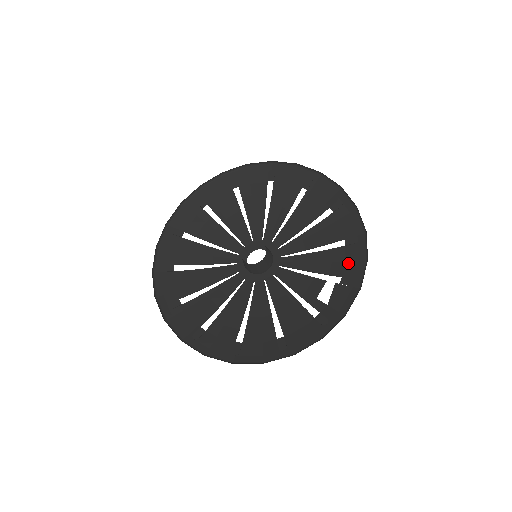
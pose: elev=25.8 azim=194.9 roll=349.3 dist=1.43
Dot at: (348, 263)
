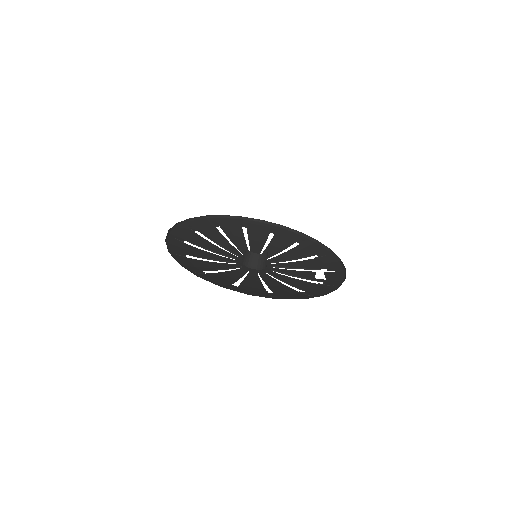
Dot at: (326, 264)
